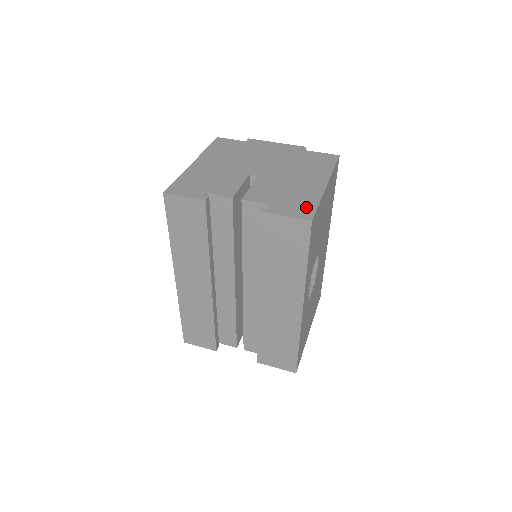
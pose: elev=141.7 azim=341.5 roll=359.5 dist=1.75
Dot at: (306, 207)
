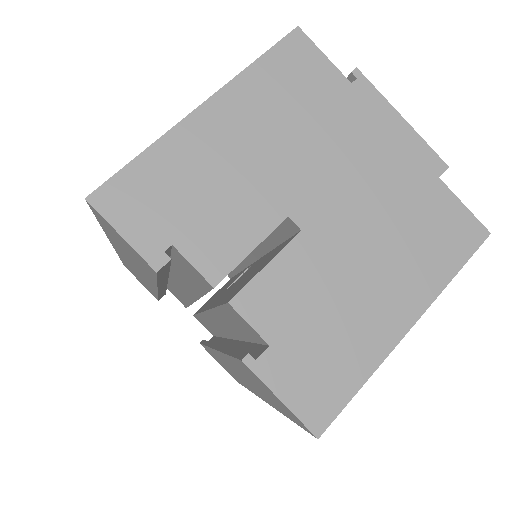
Dot at: (331, 390)
